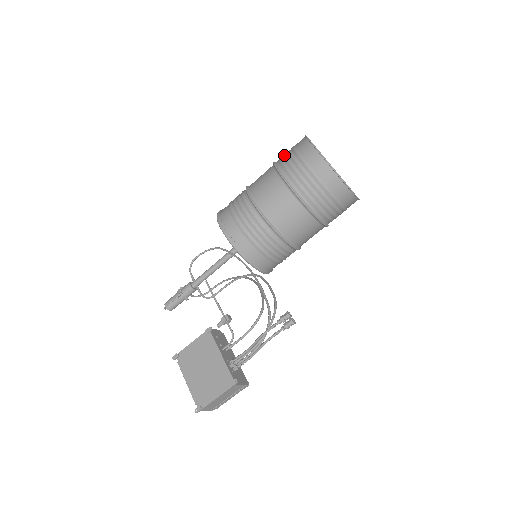
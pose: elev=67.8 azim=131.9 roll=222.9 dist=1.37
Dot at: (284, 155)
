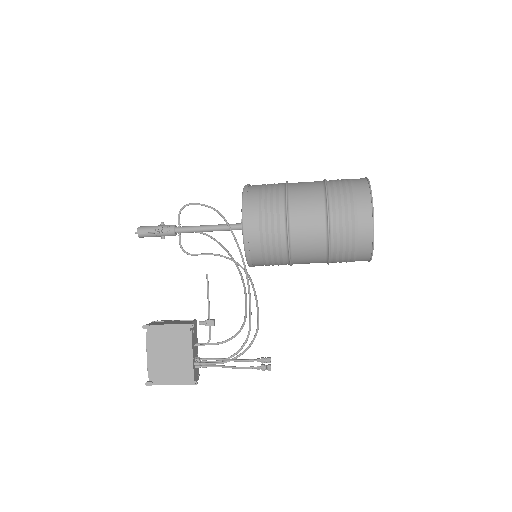
Dot at: (340, 190)
